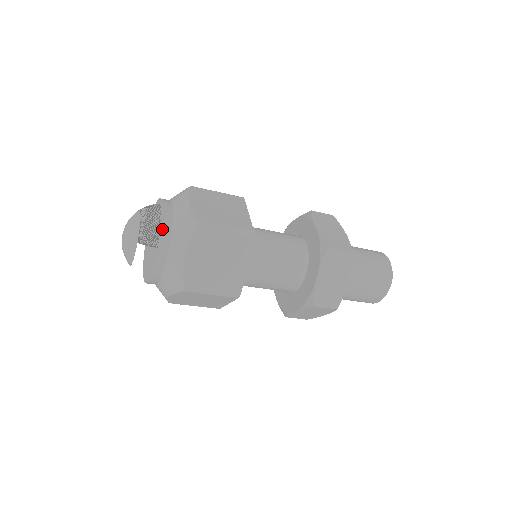
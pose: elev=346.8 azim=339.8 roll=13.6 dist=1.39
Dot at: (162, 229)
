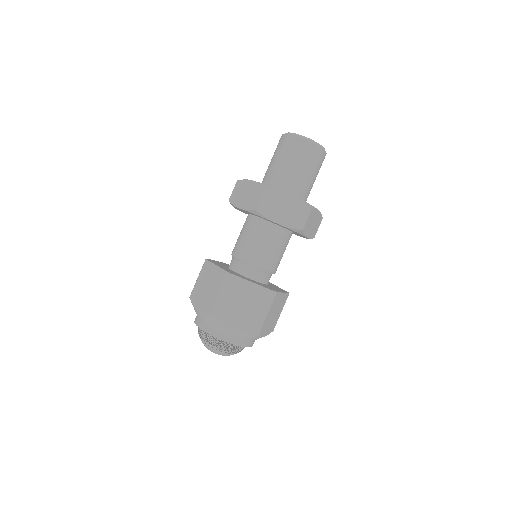
Dot at: occluded
